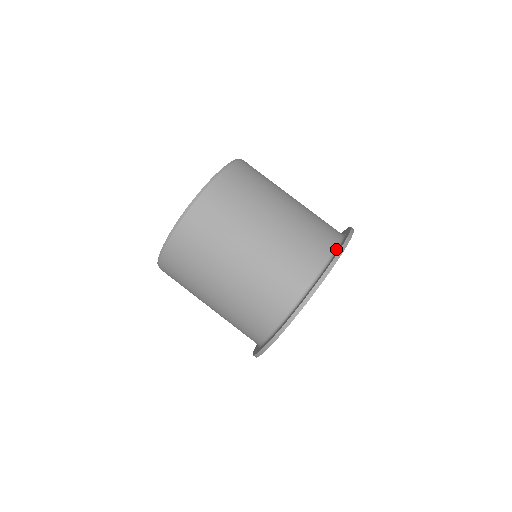
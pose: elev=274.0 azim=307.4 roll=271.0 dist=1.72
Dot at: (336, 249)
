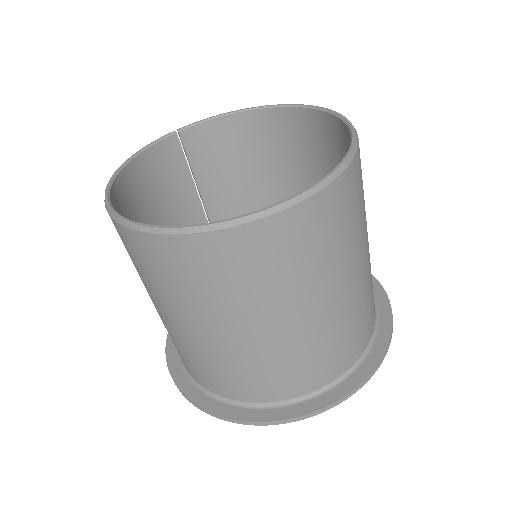
Dot at: (376, 323)
